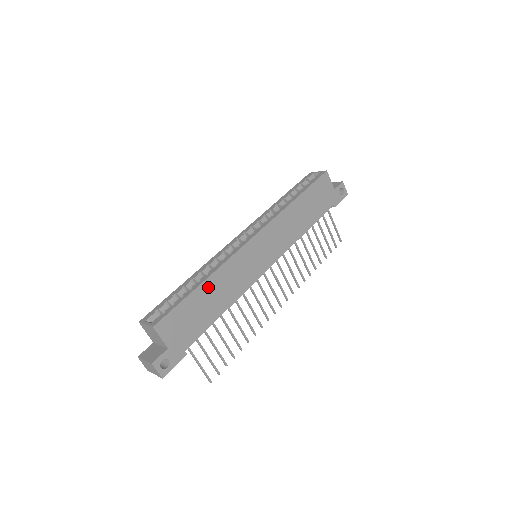
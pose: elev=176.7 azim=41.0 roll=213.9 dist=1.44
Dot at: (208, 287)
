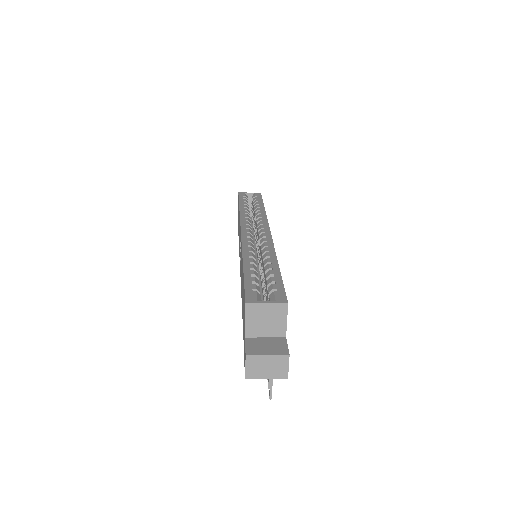
Dot at: occluded
